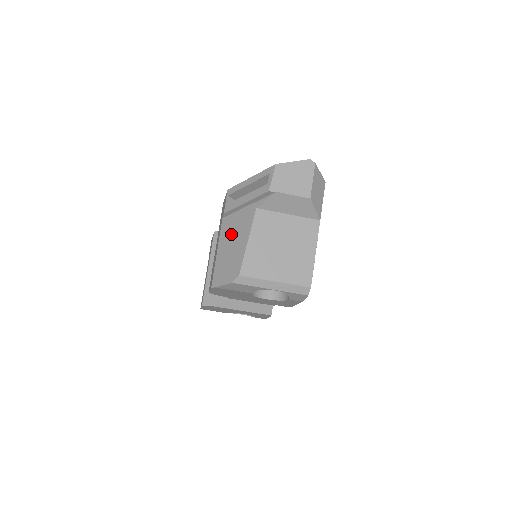
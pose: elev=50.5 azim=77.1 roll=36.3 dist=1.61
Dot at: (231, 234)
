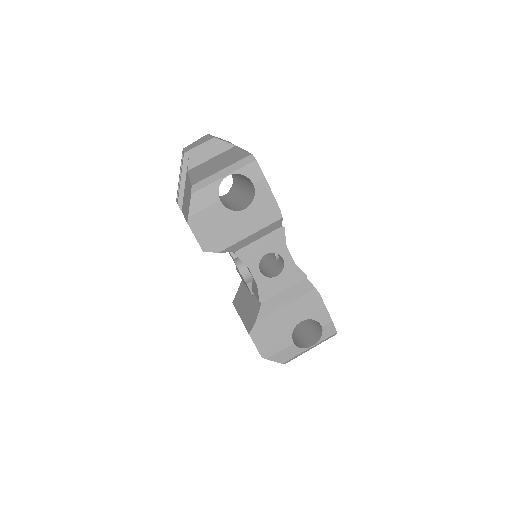
Dot at: (185, 199)
